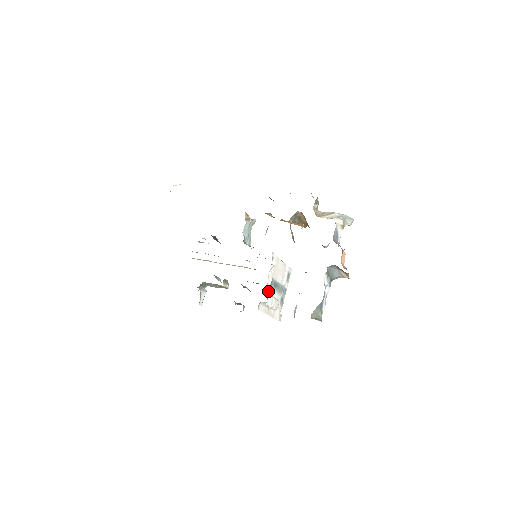
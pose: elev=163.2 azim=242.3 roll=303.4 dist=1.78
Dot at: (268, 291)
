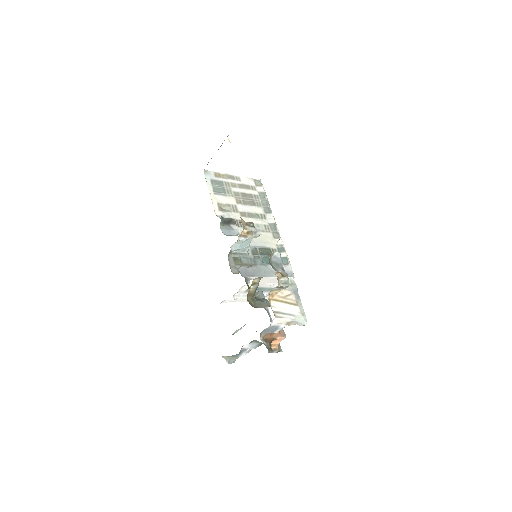
Dot at: (242, 293)
